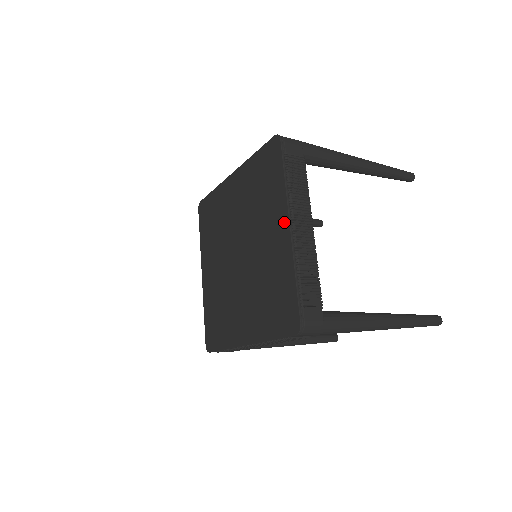
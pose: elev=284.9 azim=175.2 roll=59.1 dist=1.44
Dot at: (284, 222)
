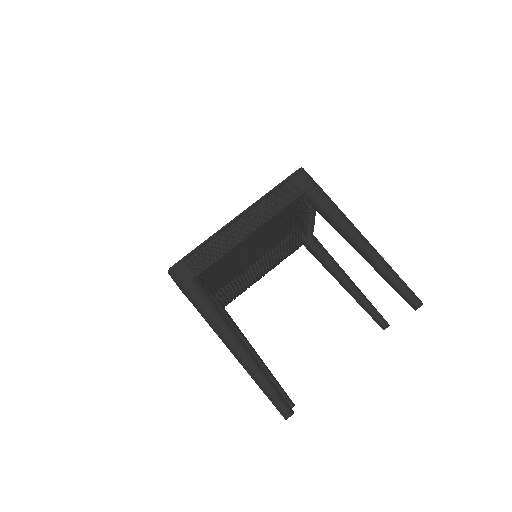
Dot at: (241, 215)
